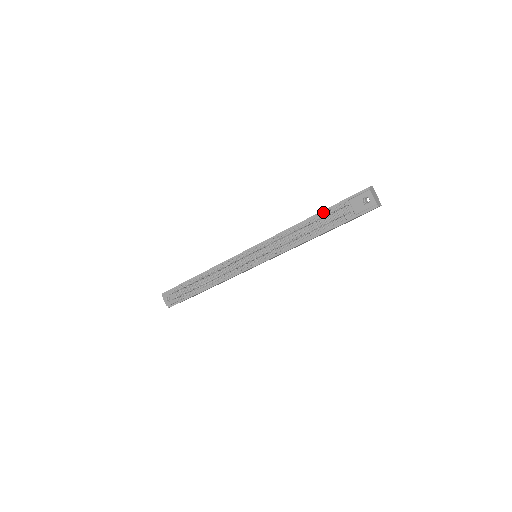
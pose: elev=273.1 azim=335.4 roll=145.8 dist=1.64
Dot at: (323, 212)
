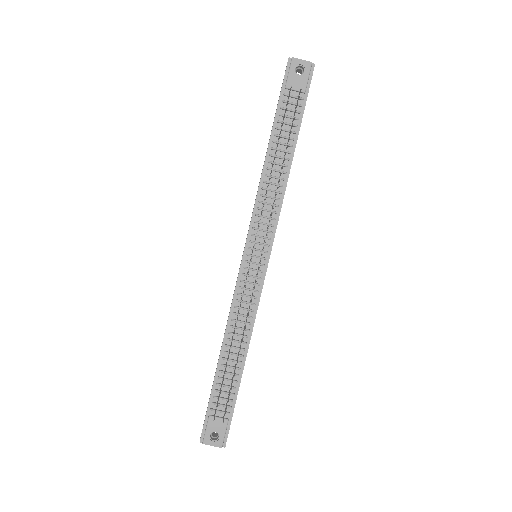
Dot at: (275, 126)
